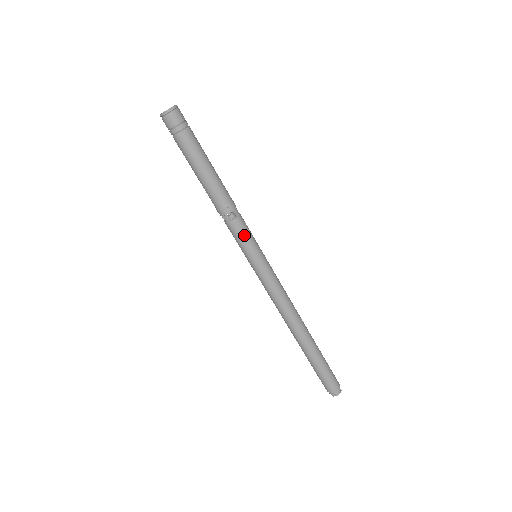
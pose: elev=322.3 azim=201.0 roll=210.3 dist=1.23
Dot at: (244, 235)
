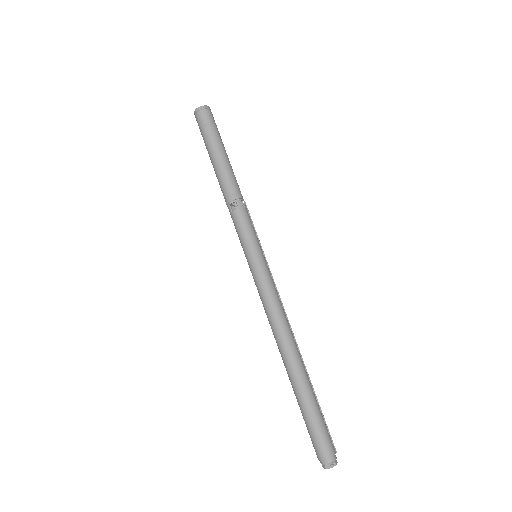
Dot at: (241, 228)
